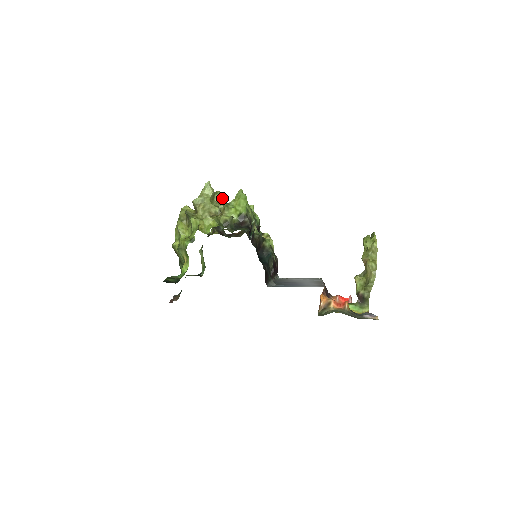
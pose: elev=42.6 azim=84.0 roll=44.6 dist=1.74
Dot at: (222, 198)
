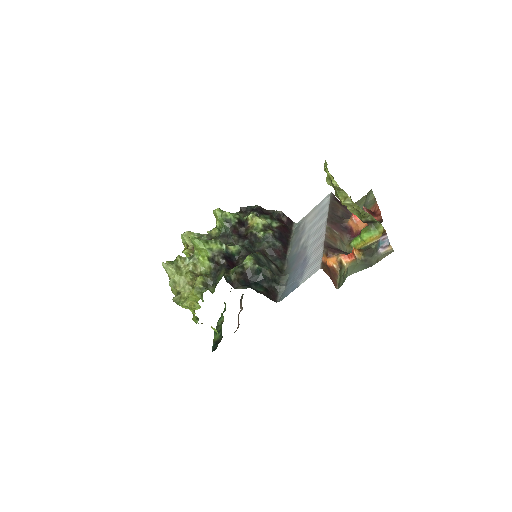
Dot at: (185, 258)
